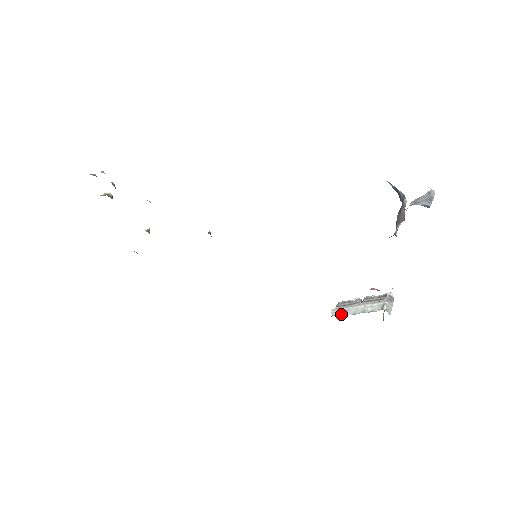
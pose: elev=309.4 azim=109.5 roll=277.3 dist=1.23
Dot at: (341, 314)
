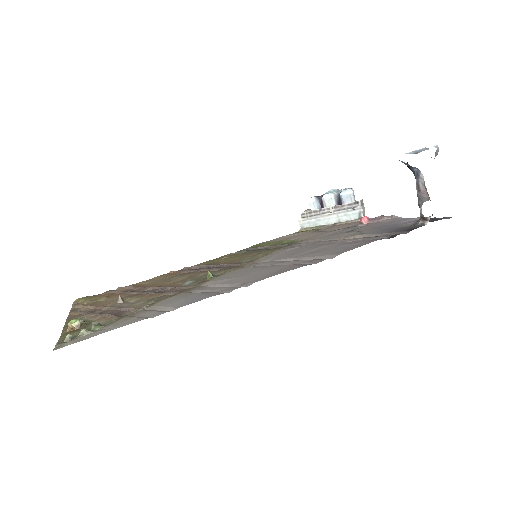
Dot at: (313, 225)
